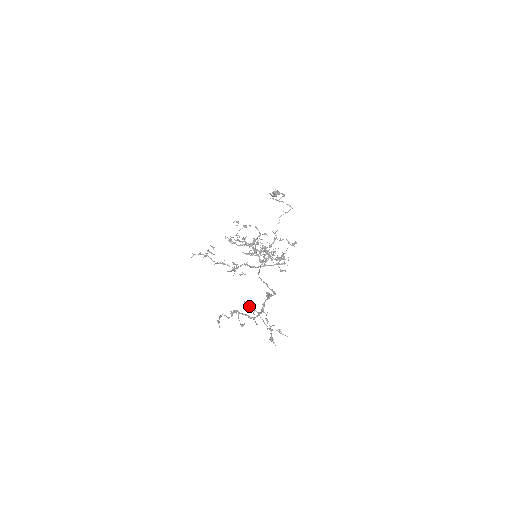
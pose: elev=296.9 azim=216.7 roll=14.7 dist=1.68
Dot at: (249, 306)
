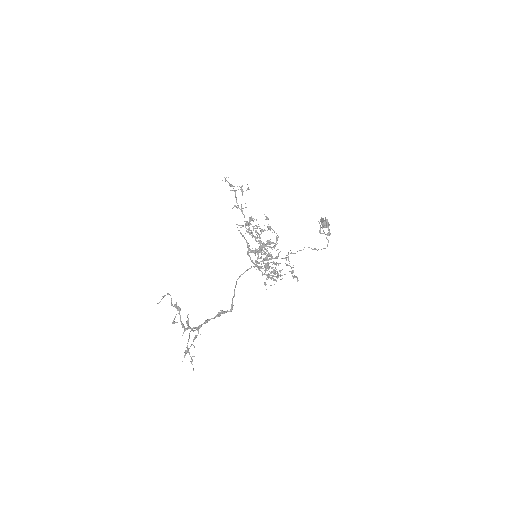
Dot at: (188, 322)
